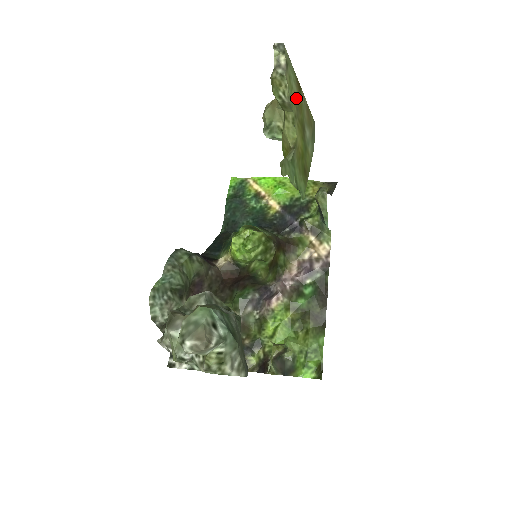
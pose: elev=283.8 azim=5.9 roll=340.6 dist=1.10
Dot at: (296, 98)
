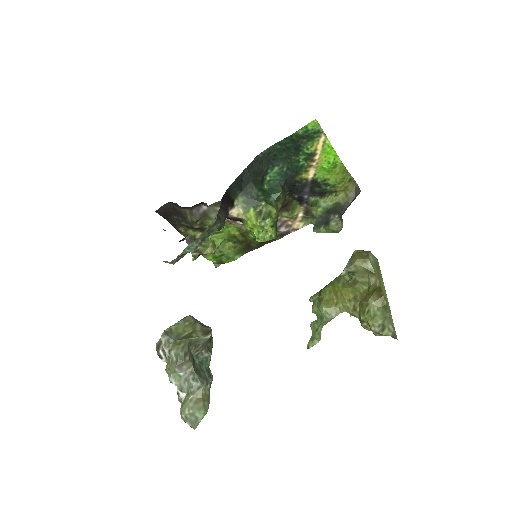
Dot at: occluded
